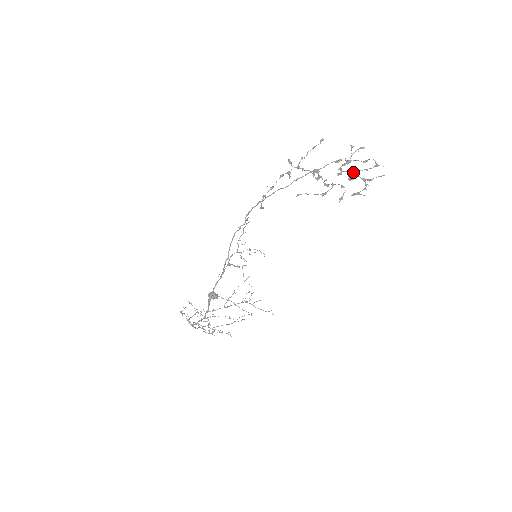
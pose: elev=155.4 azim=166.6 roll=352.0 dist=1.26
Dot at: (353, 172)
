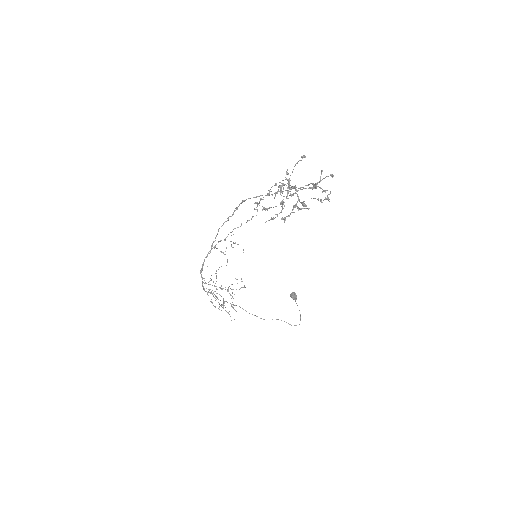
Dot at: (298, 196)
